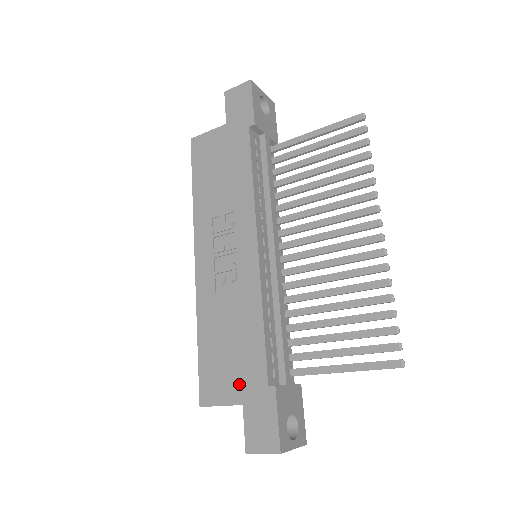
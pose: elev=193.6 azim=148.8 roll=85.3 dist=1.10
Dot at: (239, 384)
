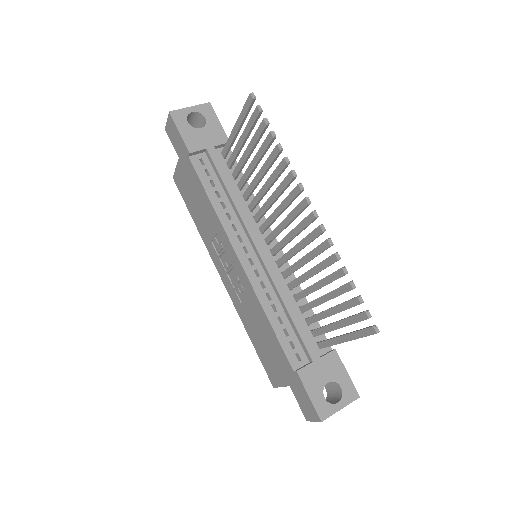
Dot at: (281, 371)
